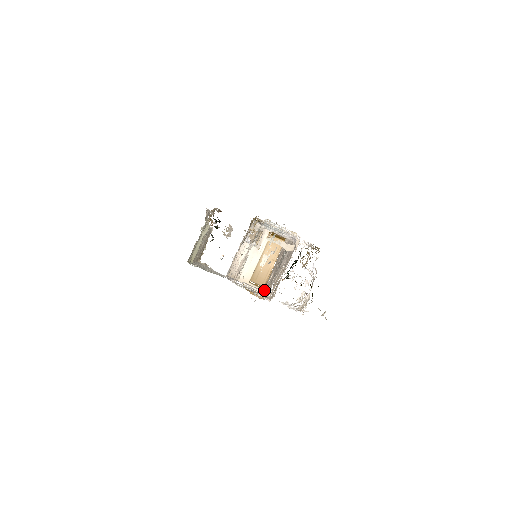
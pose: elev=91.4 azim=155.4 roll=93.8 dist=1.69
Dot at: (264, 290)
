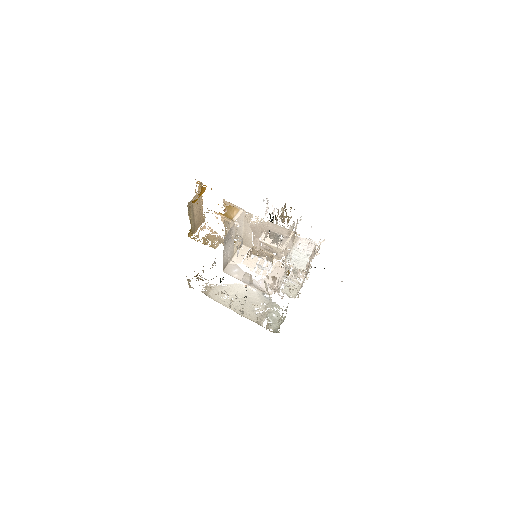
Dot at: occluded
